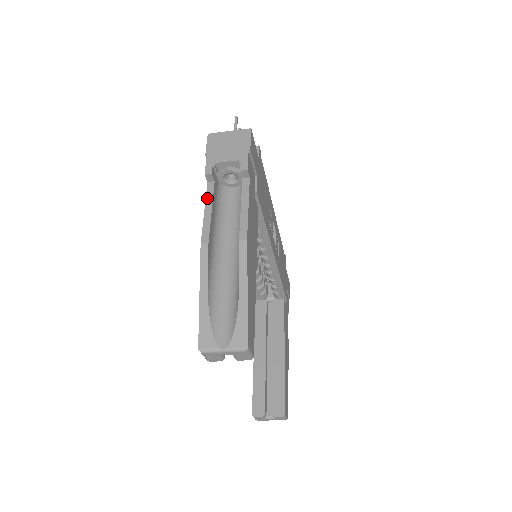
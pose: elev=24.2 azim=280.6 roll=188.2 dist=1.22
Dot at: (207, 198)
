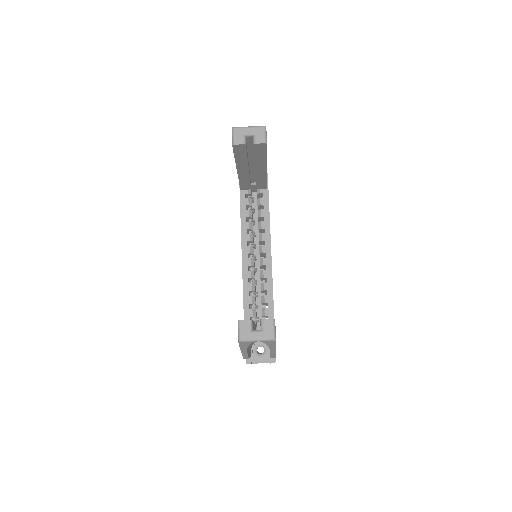
Dot at: occluded
